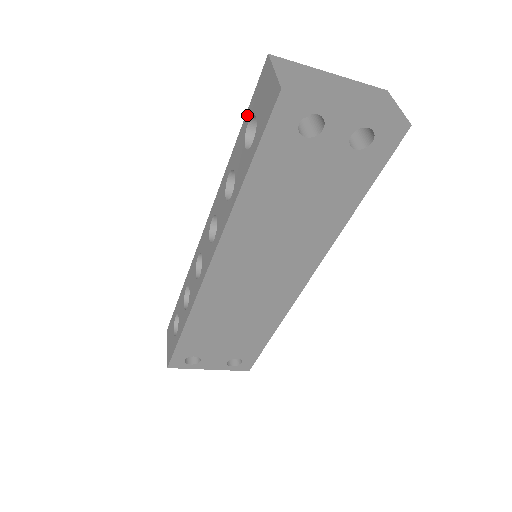
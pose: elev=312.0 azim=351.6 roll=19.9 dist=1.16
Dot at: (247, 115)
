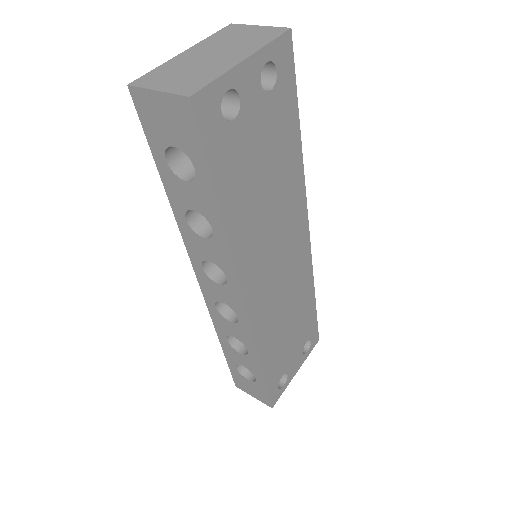
Dot at: (156, 155)
